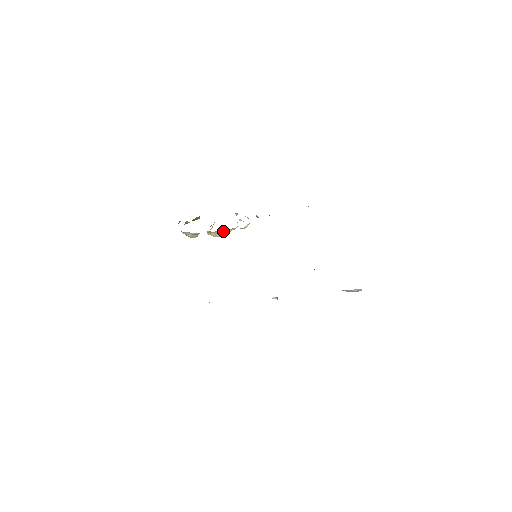
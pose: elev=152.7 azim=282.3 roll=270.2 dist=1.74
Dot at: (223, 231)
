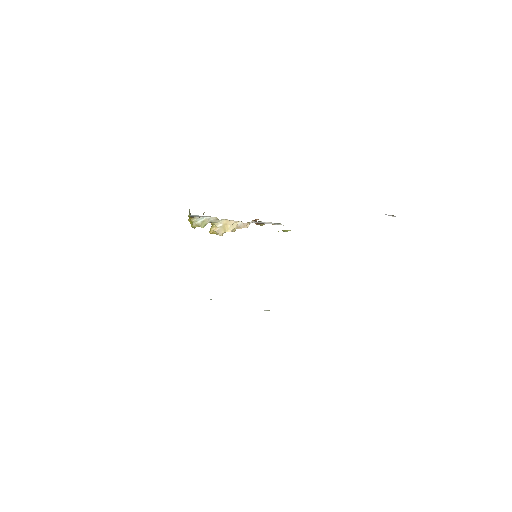
Dot at: (229, 225)
